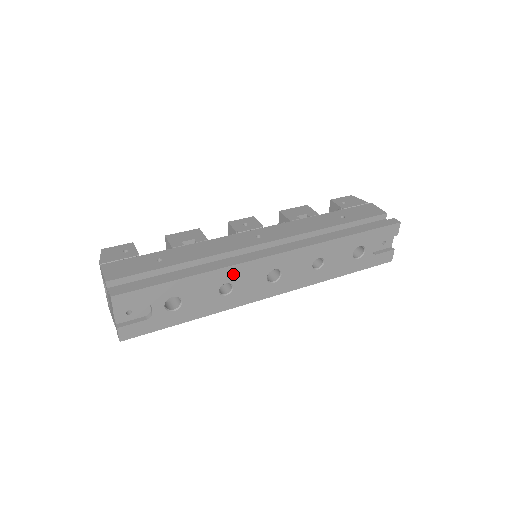
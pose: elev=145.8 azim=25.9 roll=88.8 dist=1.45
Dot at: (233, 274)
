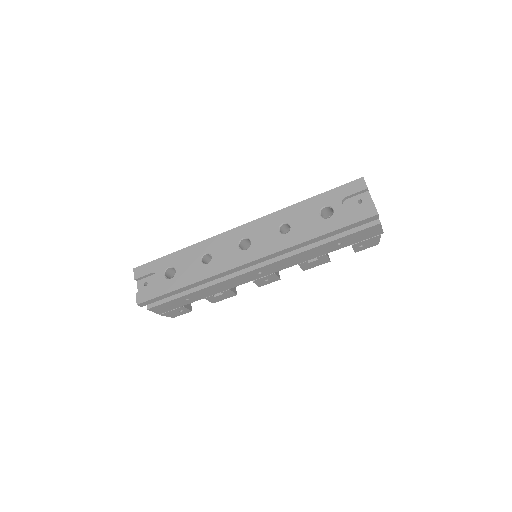
Dot at: (210, 246)
